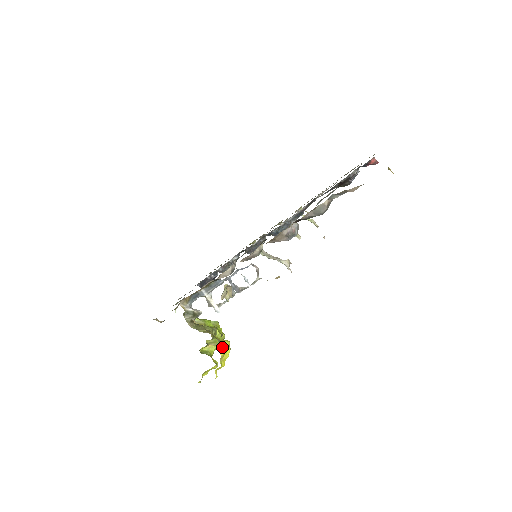
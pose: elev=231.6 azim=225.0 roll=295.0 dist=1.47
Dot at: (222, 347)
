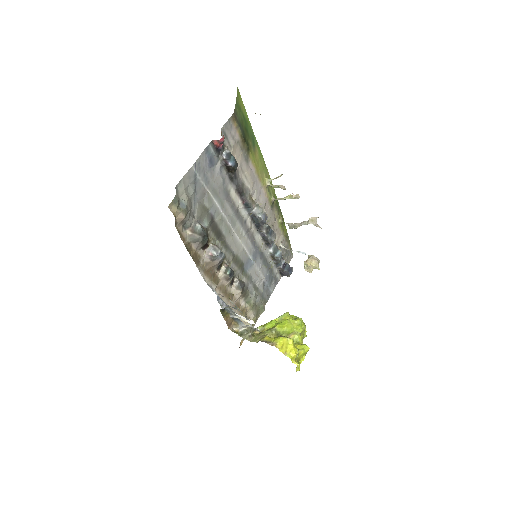
Dot at: (301, 332)
